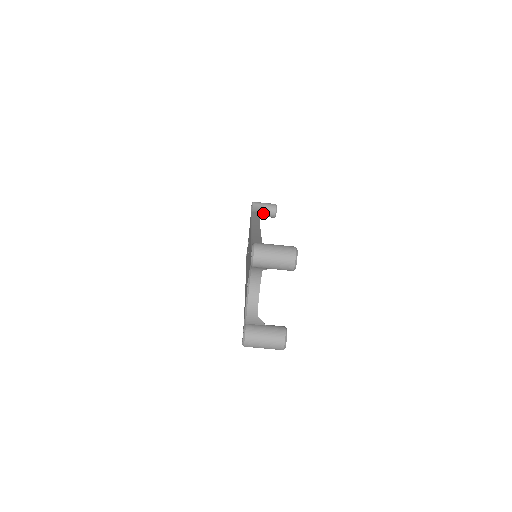
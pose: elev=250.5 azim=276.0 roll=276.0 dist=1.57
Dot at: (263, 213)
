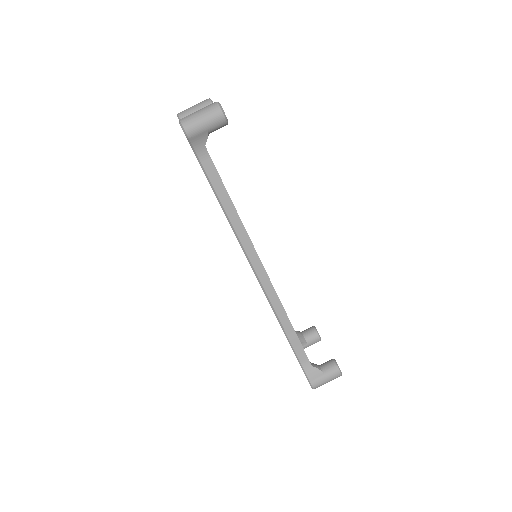
Dot at: (302, 336)
